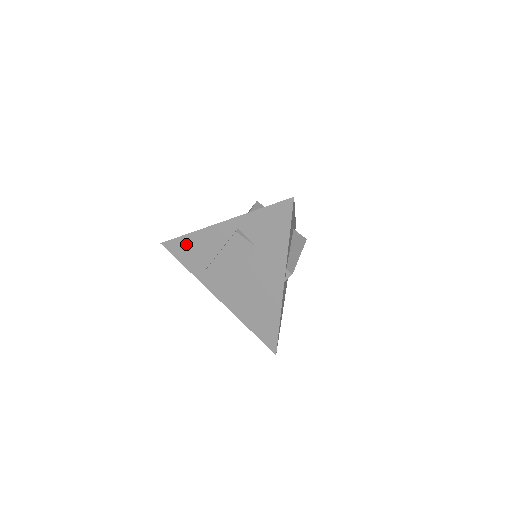
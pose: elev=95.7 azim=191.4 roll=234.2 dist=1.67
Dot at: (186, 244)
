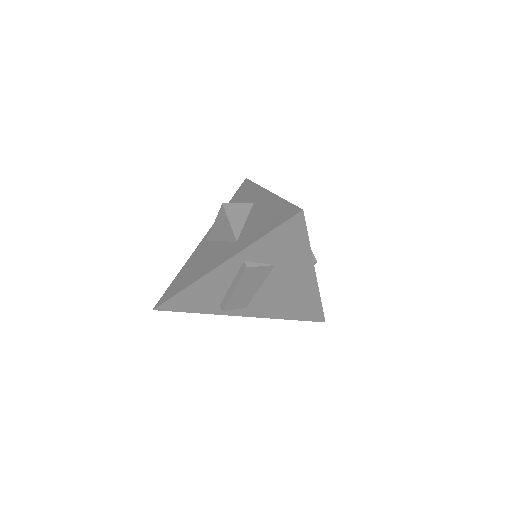
Dot at: (185, 298)
